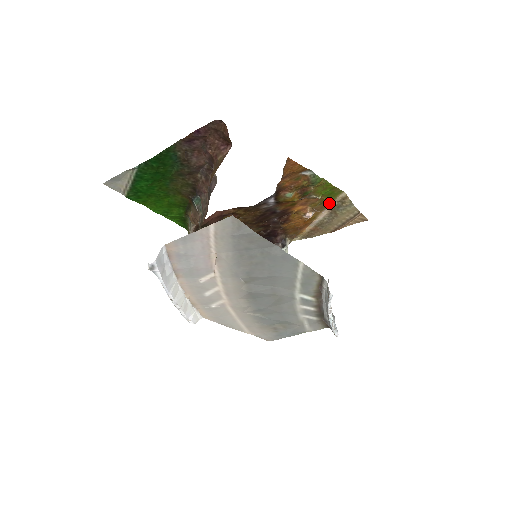
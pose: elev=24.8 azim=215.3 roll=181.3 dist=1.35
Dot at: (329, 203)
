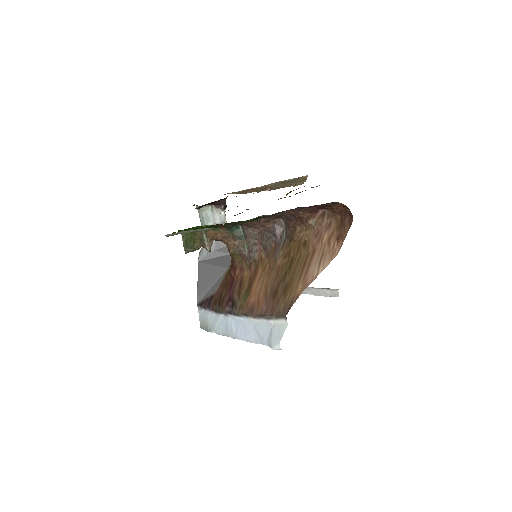
Dot at: occluded
